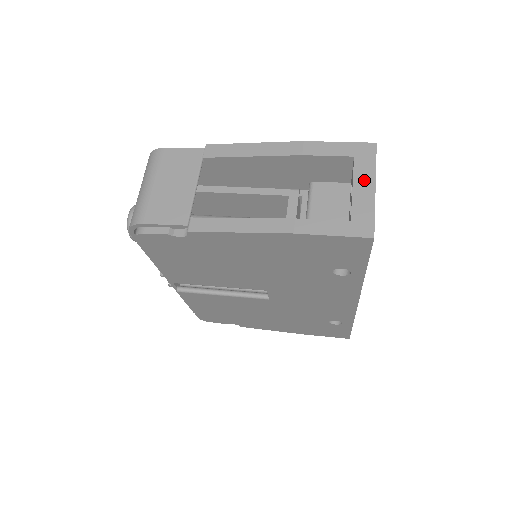
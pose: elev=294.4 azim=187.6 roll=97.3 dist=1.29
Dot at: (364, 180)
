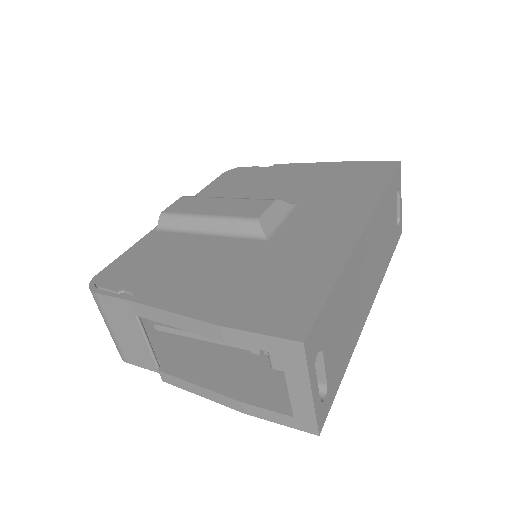
Dot at: (298, 383)
